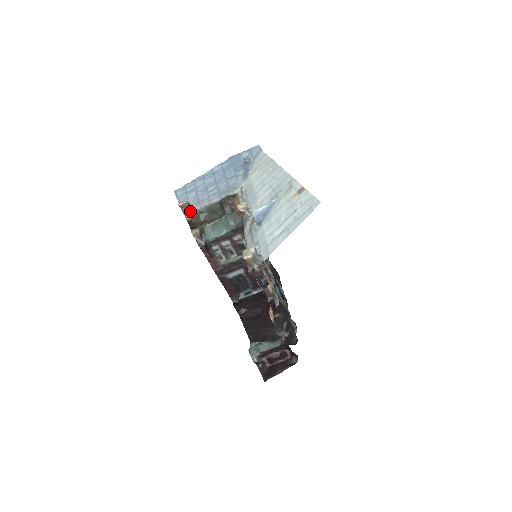
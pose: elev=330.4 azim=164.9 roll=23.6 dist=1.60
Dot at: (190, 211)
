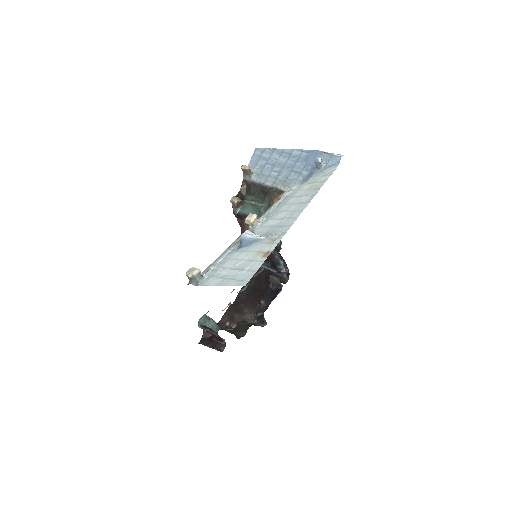
Dot at: (248, 177)
